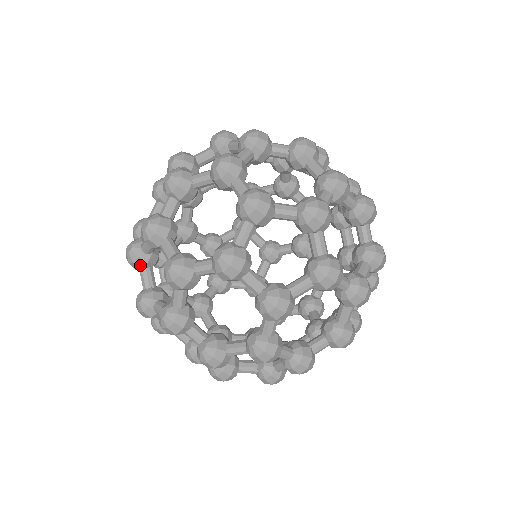
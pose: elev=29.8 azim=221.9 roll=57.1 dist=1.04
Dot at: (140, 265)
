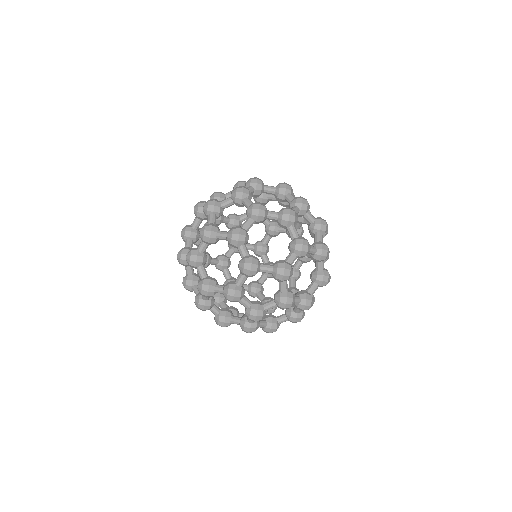
Dot at: (190, 285)
